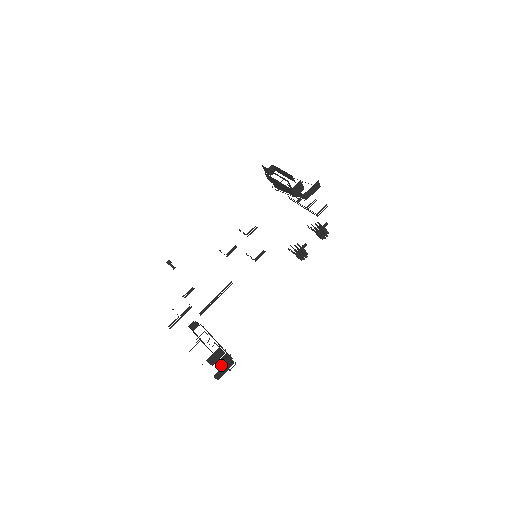
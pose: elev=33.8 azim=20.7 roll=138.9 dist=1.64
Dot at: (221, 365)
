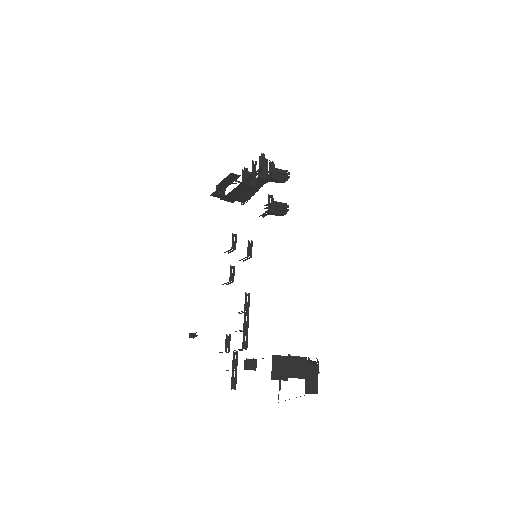
Dot at: (299, 373)
